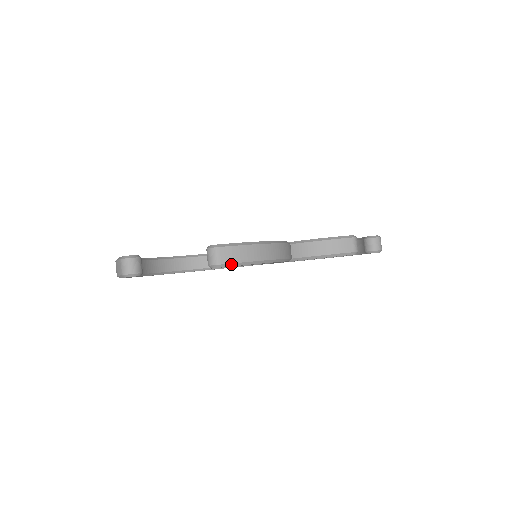
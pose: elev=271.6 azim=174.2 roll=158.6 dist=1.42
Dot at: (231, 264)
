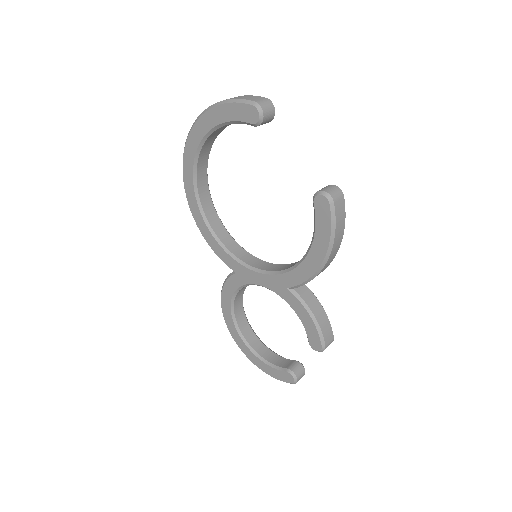
Dot at: (334, 213)
